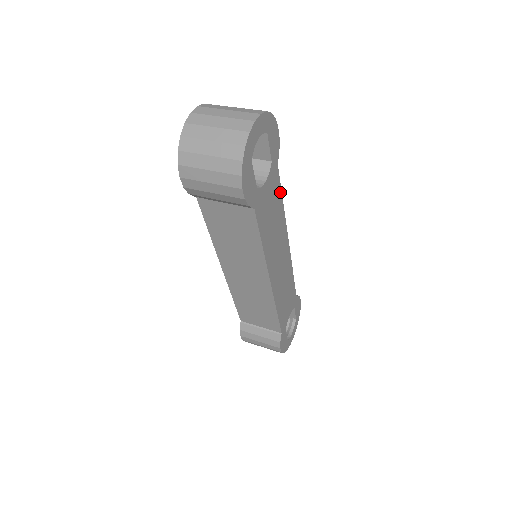
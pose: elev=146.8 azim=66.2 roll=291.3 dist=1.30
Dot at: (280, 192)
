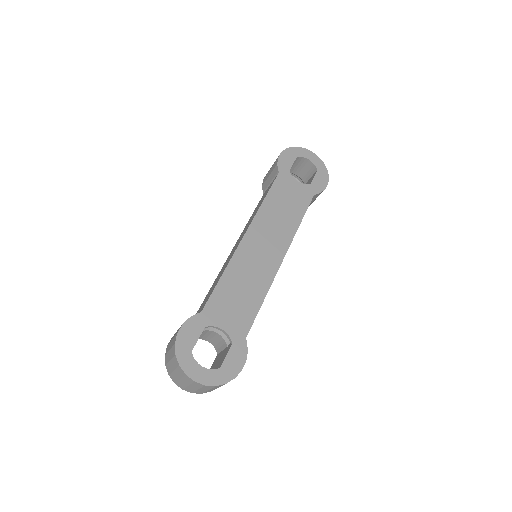
Dot at: (304, 211)
